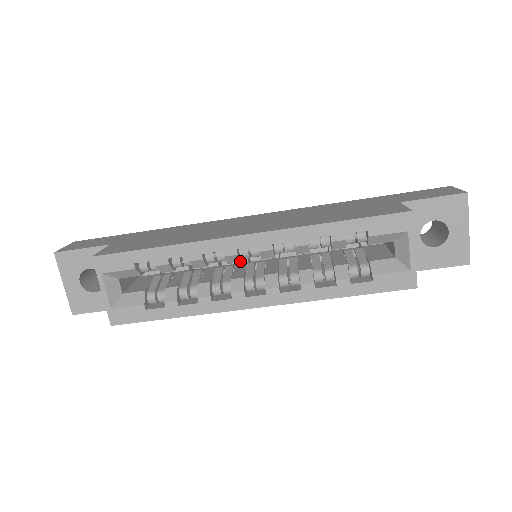
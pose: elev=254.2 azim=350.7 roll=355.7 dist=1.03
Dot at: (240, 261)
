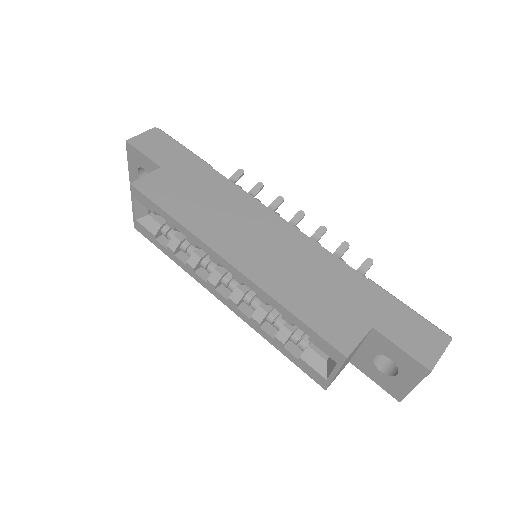
Dot at: occluded
